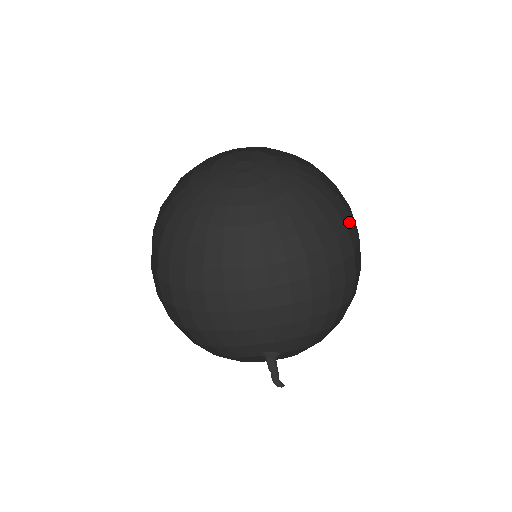
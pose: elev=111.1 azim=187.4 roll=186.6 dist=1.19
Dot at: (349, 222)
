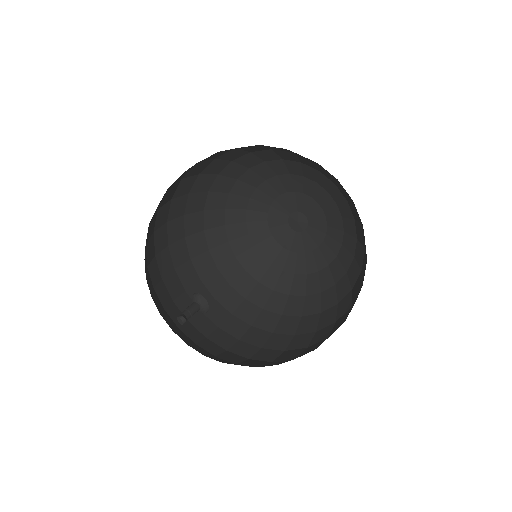
Dot at: occluded
